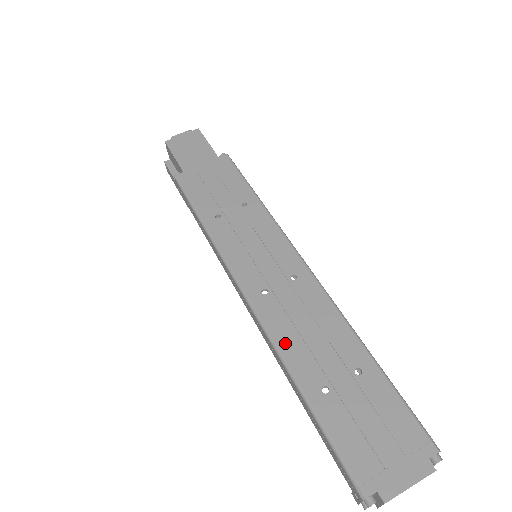
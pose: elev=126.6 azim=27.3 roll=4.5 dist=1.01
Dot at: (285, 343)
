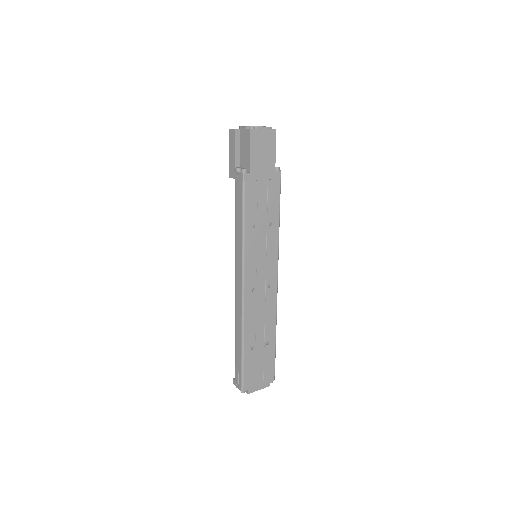
Dot at: (248, 322)
